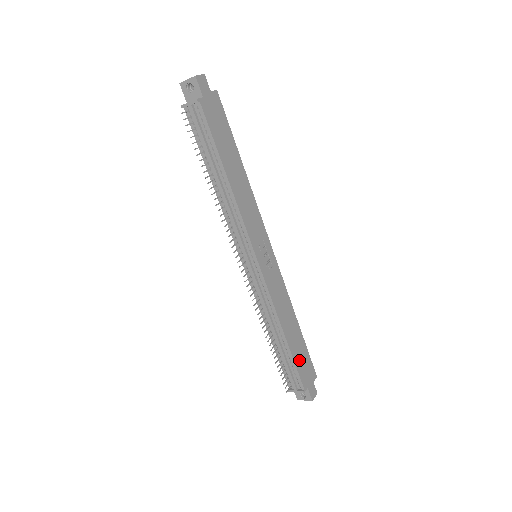
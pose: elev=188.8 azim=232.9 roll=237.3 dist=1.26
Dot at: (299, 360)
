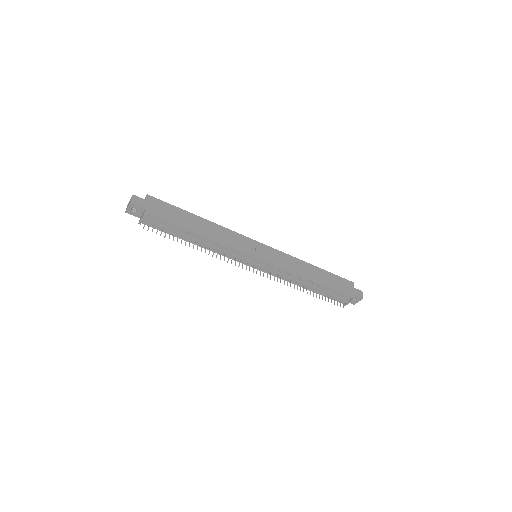
Dot at: (334, 285)
